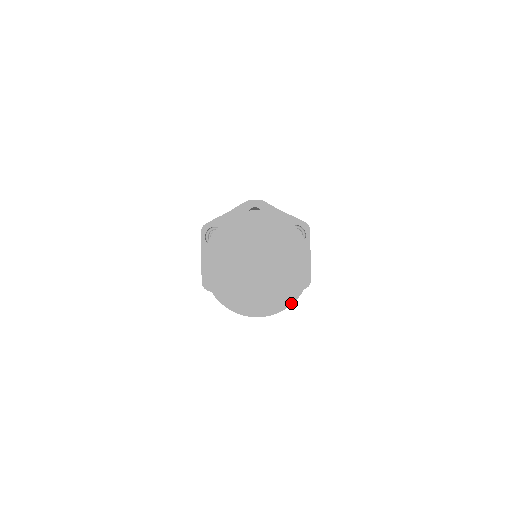
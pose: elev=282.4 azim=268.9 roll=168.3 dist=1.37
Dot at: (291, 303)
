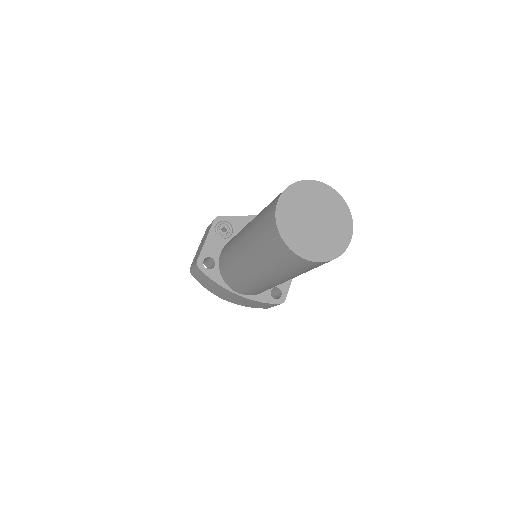
Dot at: (330, 260)
